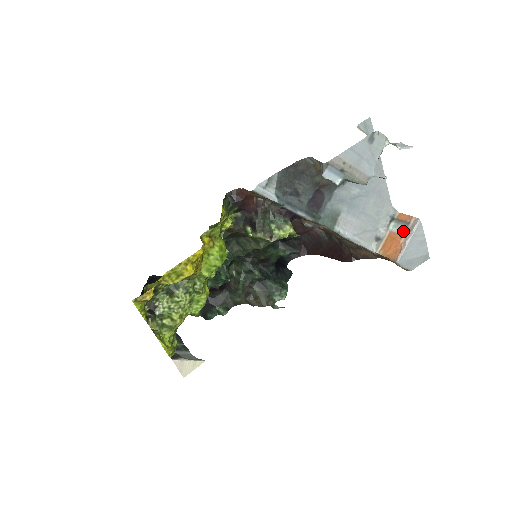
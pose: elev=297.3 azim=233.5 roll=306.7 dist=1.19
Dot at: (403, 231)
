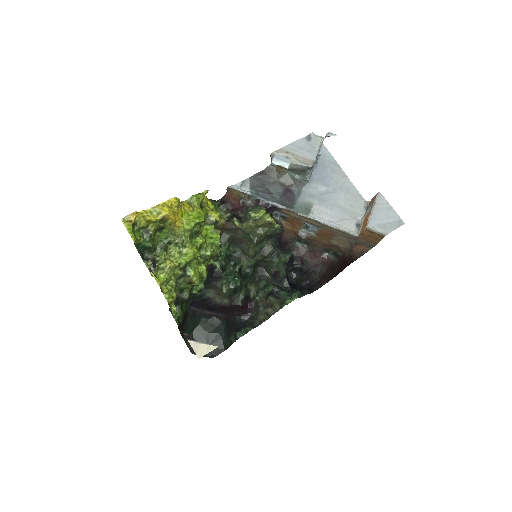
Dot at: (371, 207)
